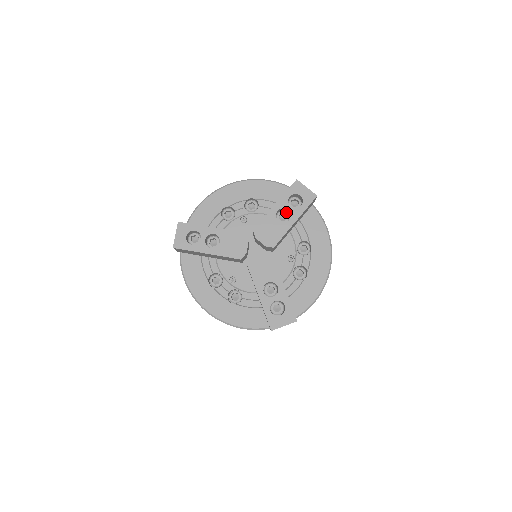
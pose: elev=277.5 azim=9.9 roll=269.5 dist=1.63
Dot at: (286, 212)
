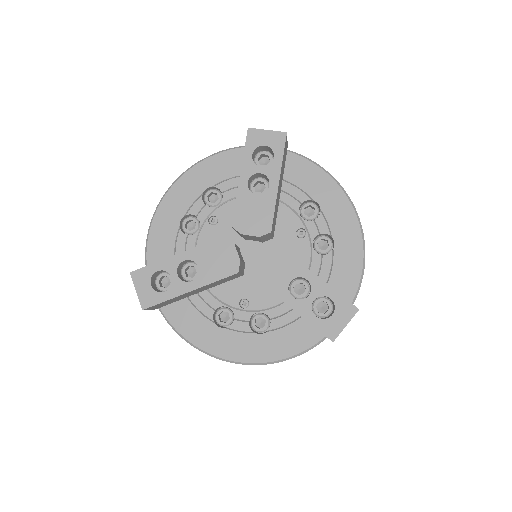
Dot at: (260, 178)
